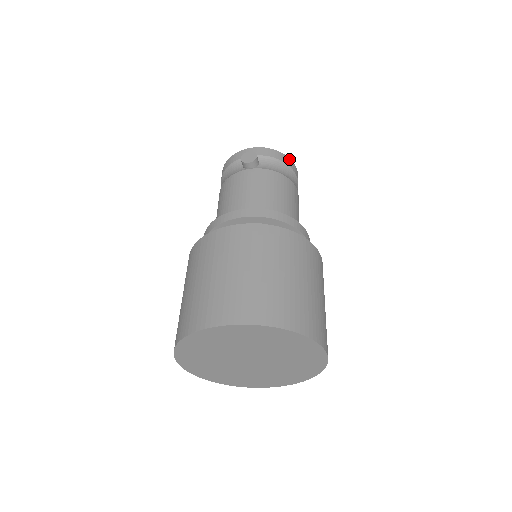
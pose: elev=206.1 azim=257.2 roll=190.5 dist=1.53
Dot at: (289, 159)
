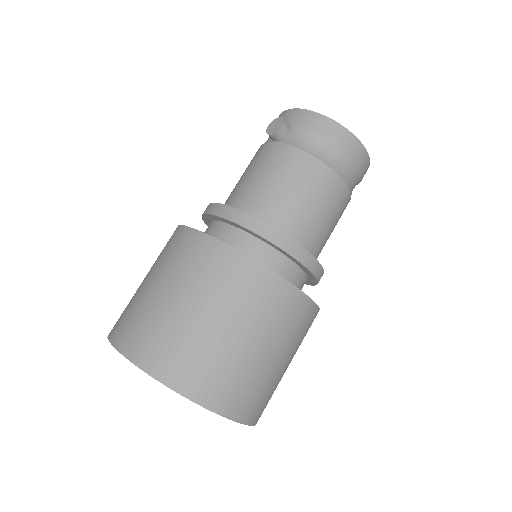
Dot at: (343, 129)
